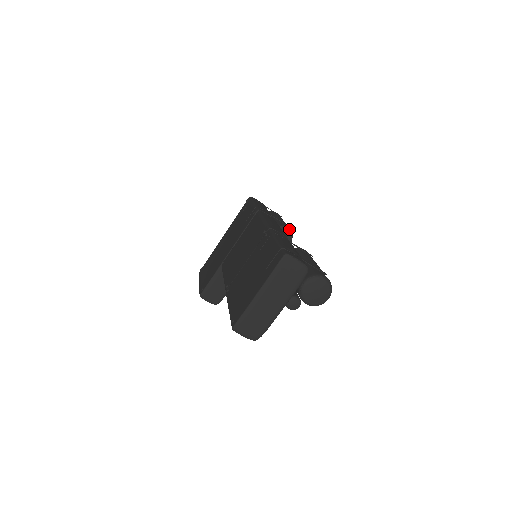
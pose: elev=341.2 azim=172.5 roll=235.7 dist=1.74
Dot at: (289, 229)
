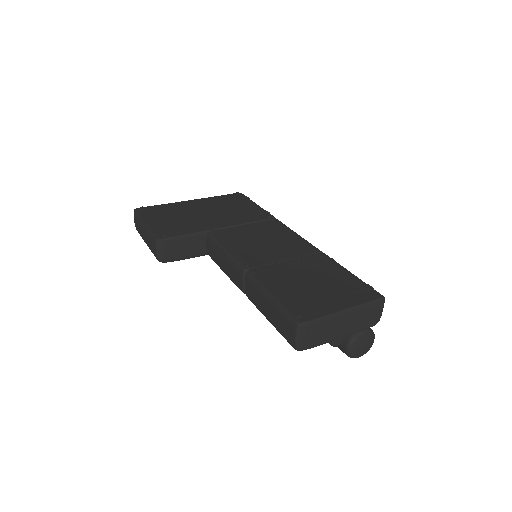
Dot at: occluded
